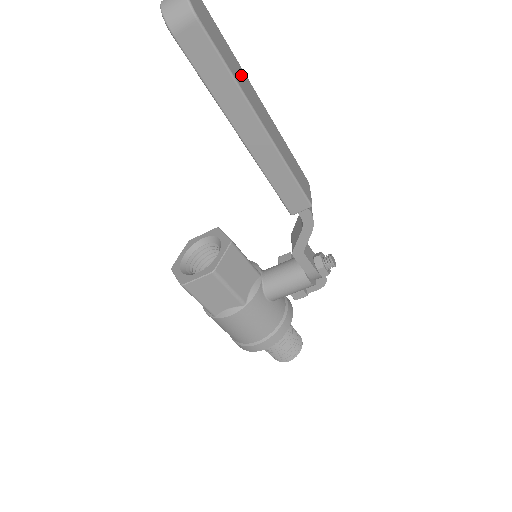
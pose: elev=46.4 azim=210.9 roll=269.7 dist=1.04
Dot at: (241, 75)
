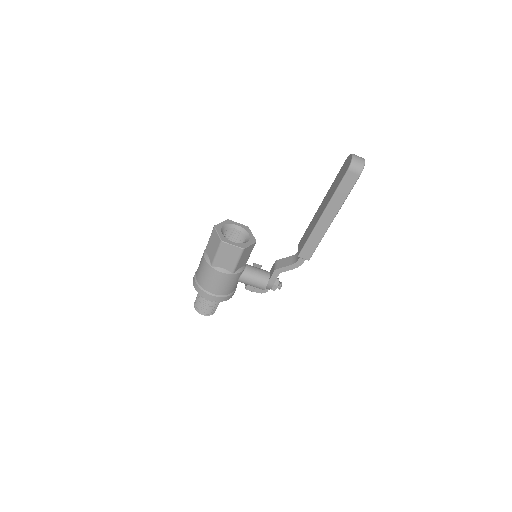
Dot at: occluded
